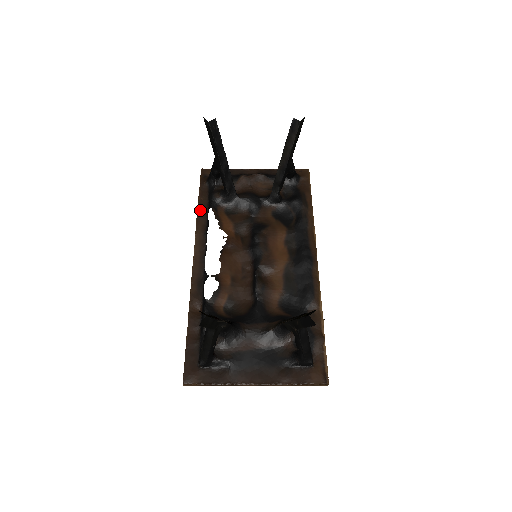
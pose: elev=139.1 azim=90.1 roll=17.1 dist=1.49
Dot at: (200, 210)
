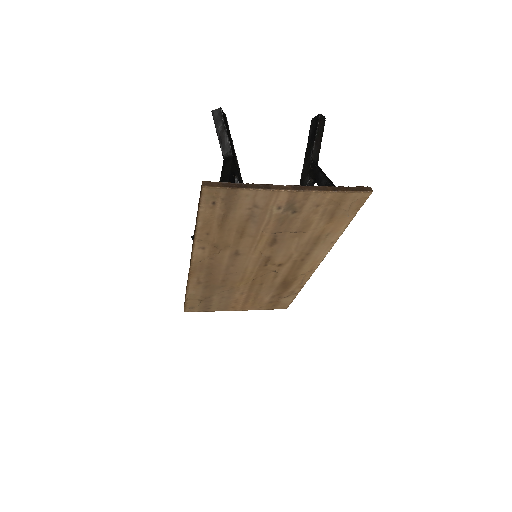
Dot at: occluded
